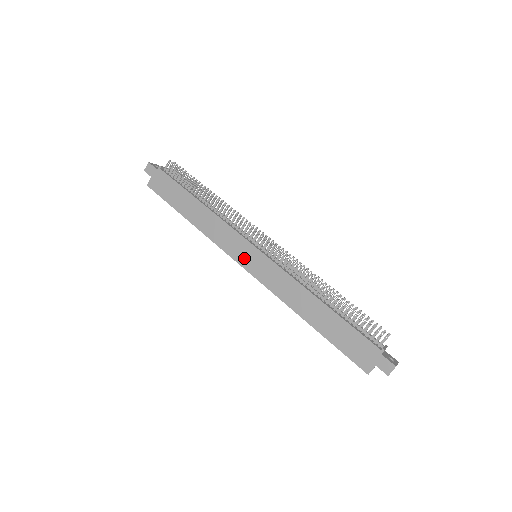
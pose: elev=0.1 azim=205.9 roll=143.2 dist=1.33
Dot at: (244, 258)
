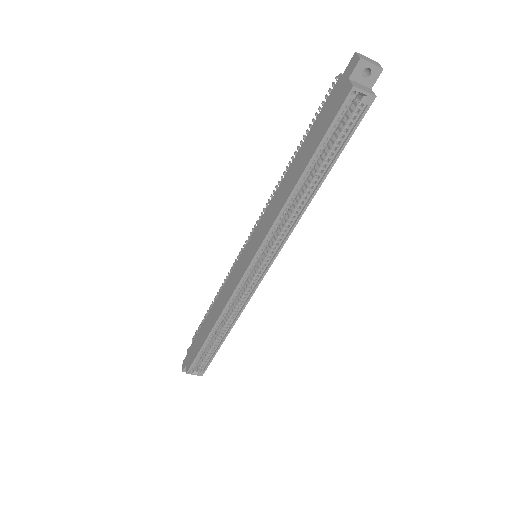
Dot at: (244, 265)
